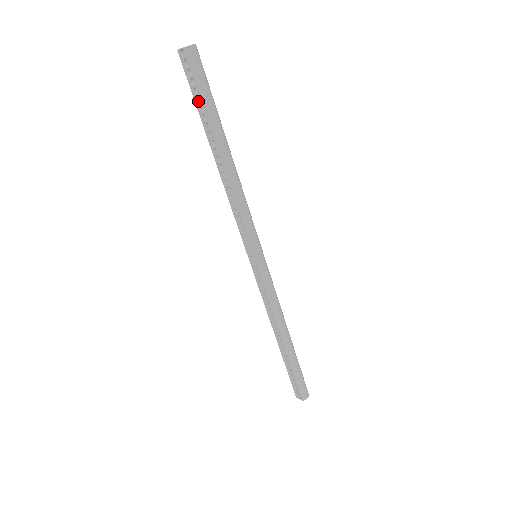
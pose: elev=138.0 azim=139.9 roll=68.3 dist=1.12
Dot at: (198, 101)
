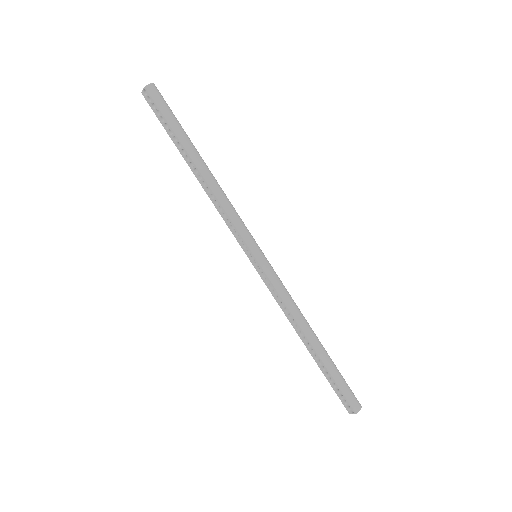
Dot at: (167, 127)
